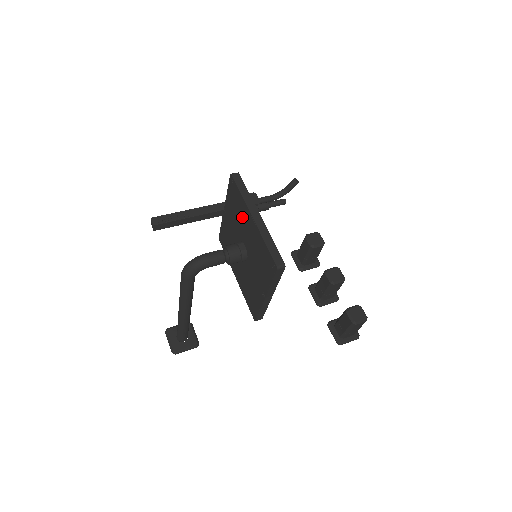
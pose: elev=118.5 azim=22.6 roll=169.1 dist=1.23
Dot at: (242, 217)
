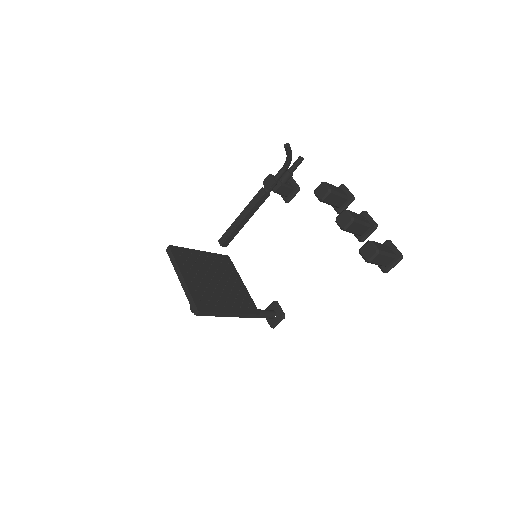
Dot at: occluded
